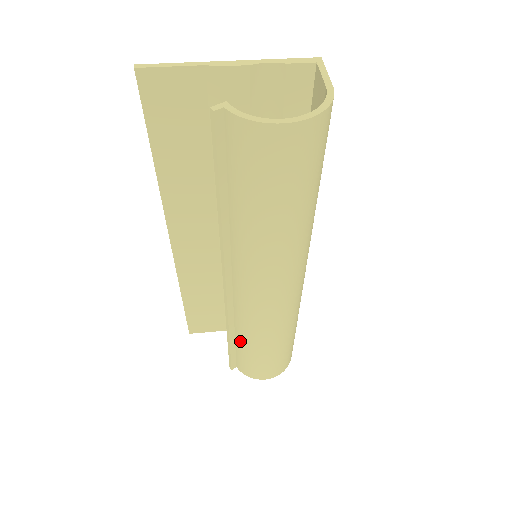
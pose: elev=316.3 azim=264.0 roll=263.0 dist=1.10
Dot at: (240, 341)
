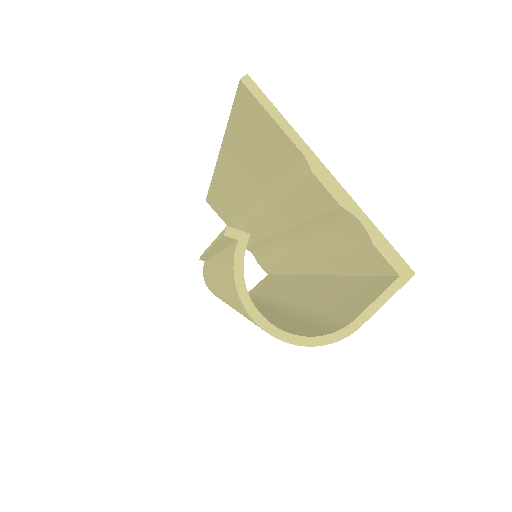
Dot at: occluded
